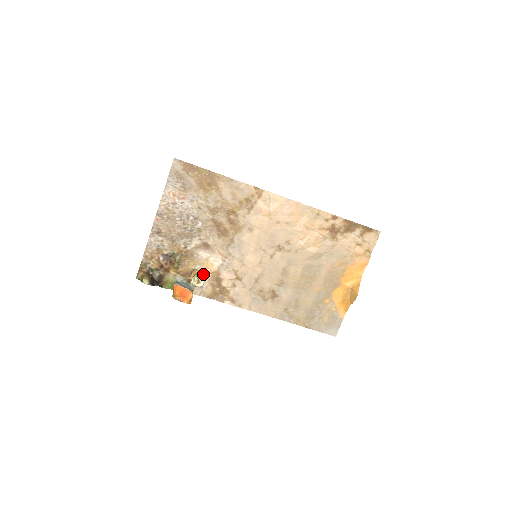
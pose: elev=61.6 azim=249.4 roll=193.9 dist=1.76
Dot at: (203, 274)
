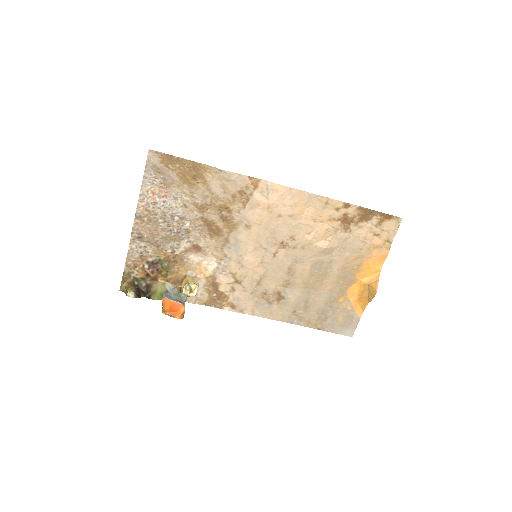
Dot at: (196, 280)
